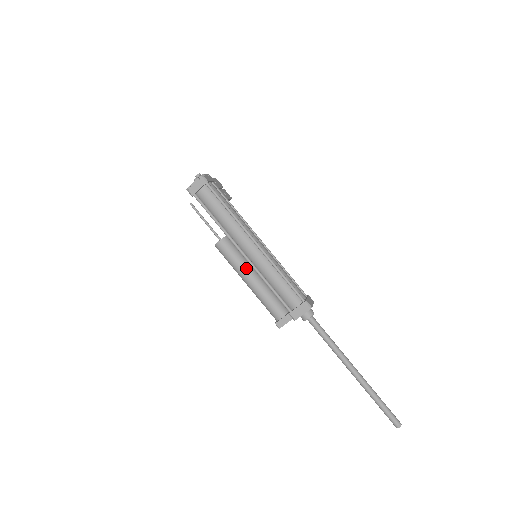
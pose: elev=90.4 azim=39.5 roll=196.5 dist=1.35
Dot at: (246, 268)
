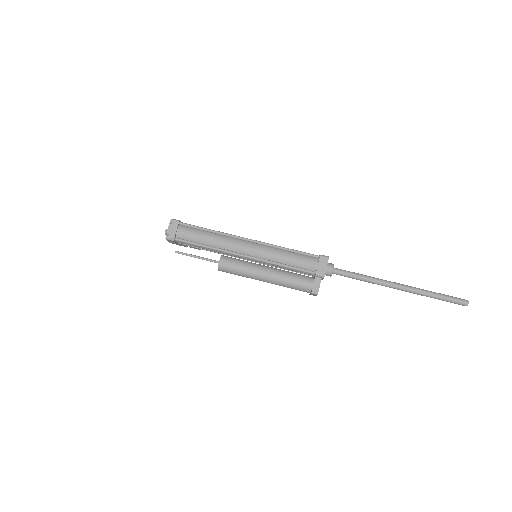
Dot at: (256, 266)
